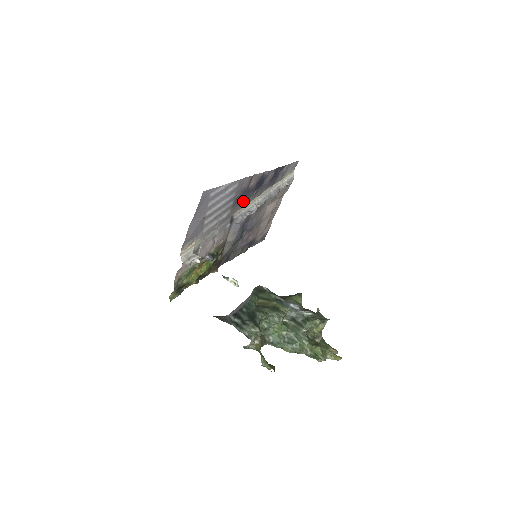
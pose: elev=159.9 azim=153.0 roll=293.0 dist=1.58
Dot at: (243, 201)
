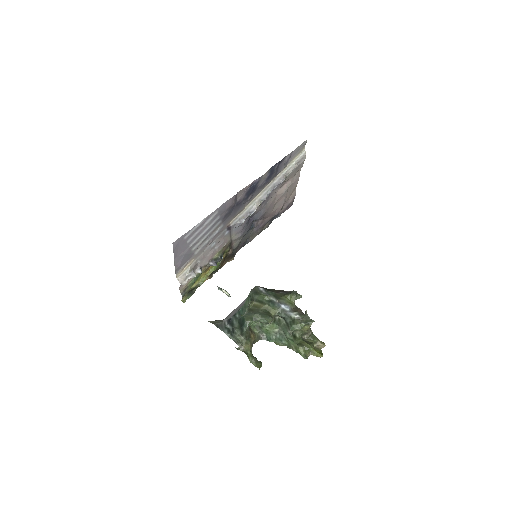
Dot at: (237, 210)
